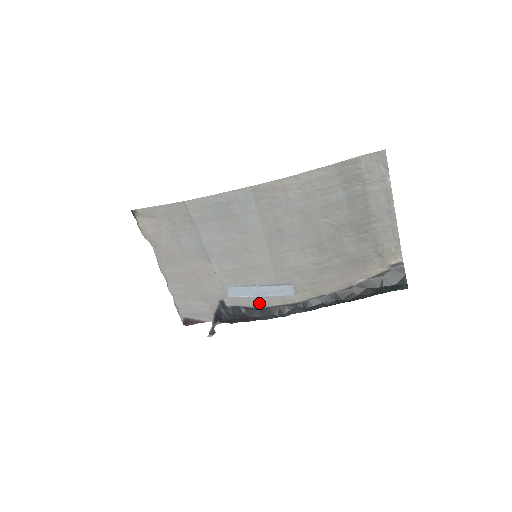
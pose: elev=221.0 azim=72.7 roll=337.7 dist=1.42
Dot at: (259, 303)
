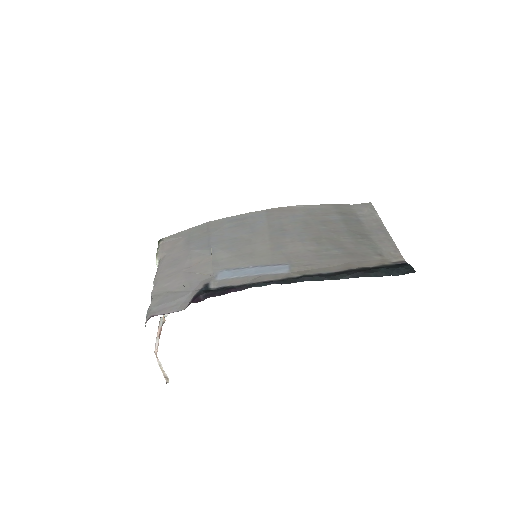
Dot at: (248, 281)
